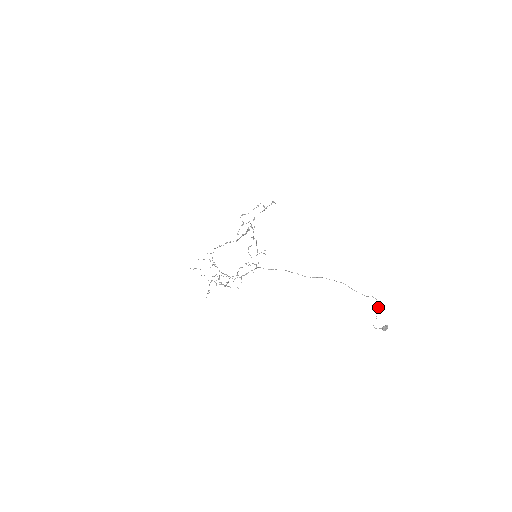
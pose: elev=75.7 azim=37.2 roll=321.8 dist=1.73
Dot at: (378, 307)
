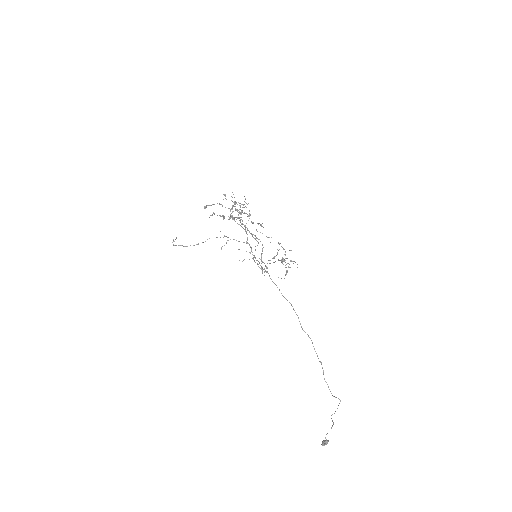
Dot at: occluded
